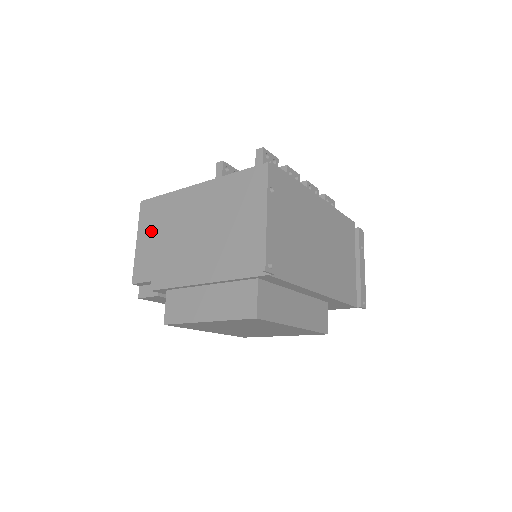
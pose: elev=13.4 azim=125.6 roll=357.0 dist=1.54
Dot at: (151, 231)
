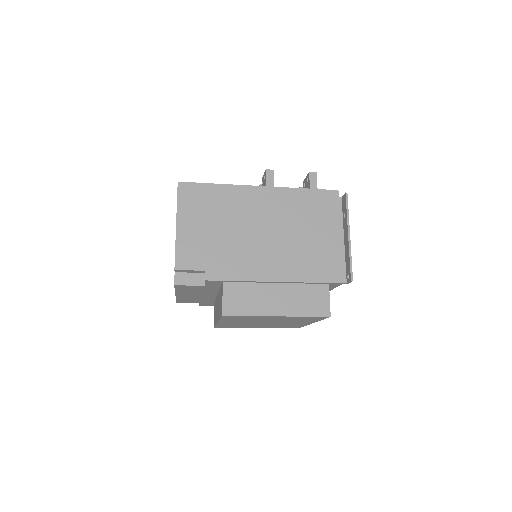
Dot at: (199, 218)
